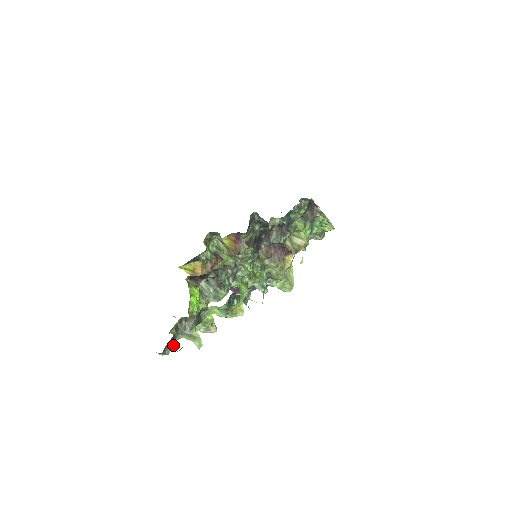
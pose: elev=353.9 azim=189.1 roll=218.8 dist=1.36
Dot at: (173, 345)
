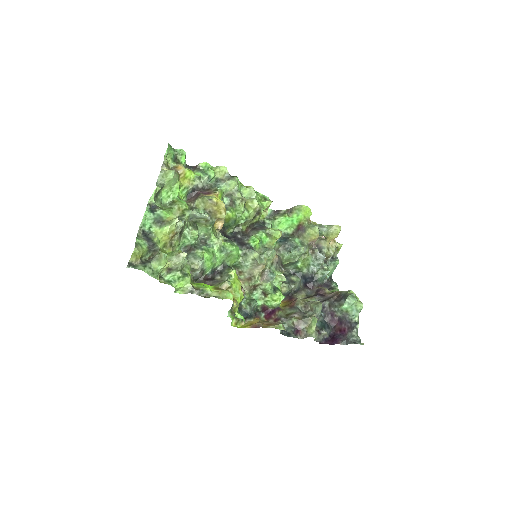
Dot at: (145, 267)
